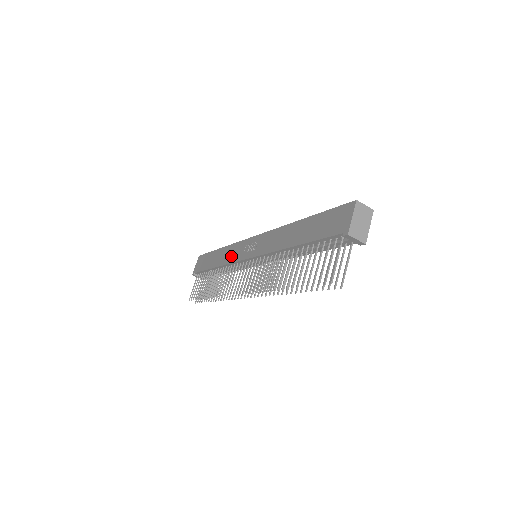
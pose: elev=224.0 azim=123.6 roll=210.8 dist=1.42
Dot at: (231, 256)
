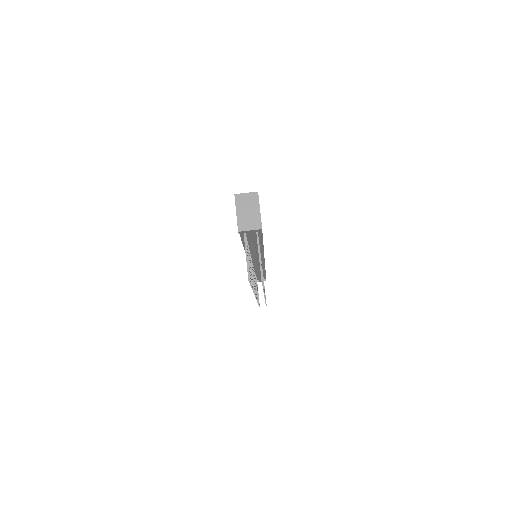
Dot at: occluded
